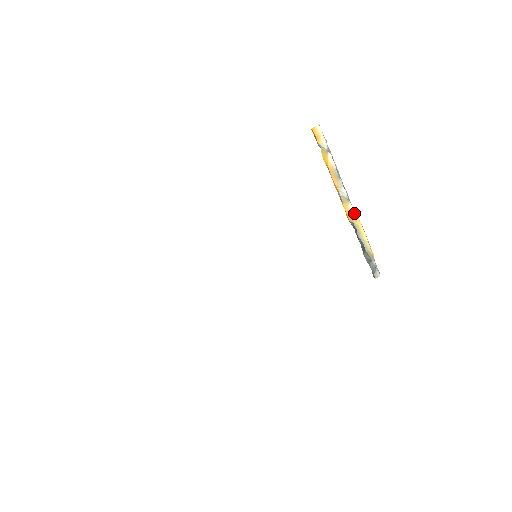
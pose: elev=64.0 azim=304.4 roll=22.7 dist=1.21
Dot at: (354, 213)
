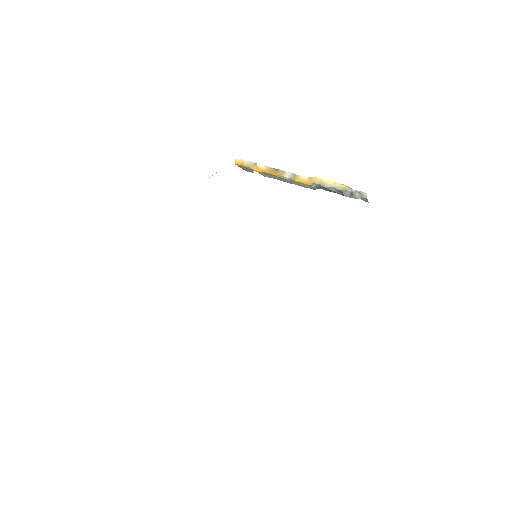
Dot at: (307, 177)
